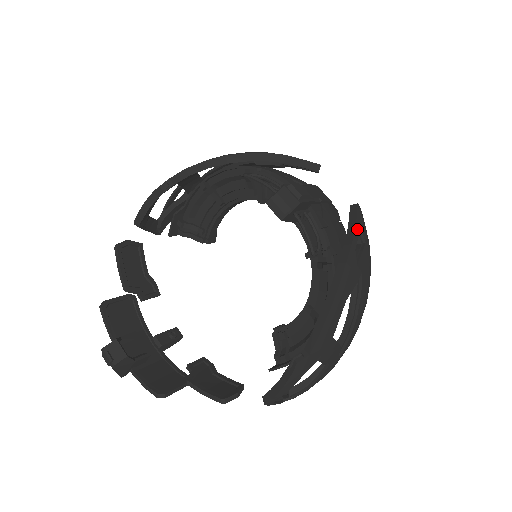
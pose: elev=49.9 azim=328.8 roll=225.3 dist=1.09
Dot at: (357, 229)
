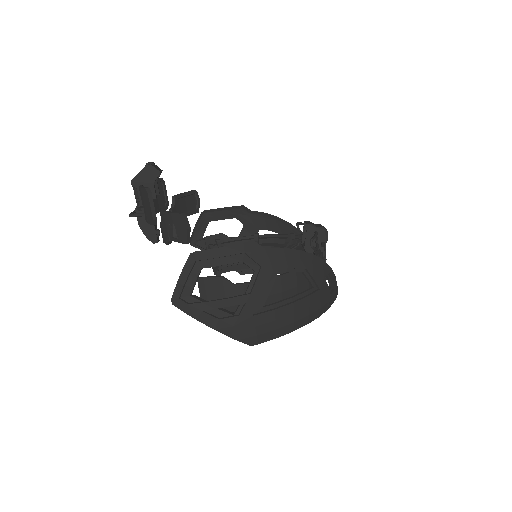
Dot at: (335, 280)
